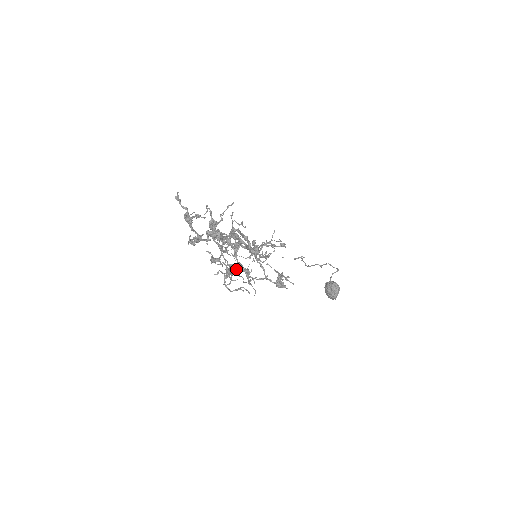
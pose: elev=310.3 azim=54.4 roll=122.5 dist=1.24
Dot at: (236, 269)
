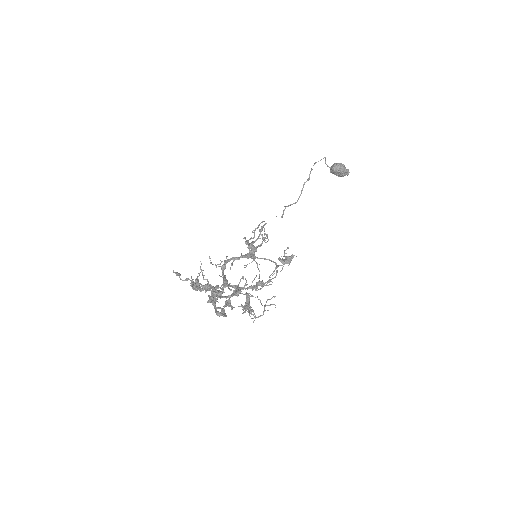
Dot at: occluded
